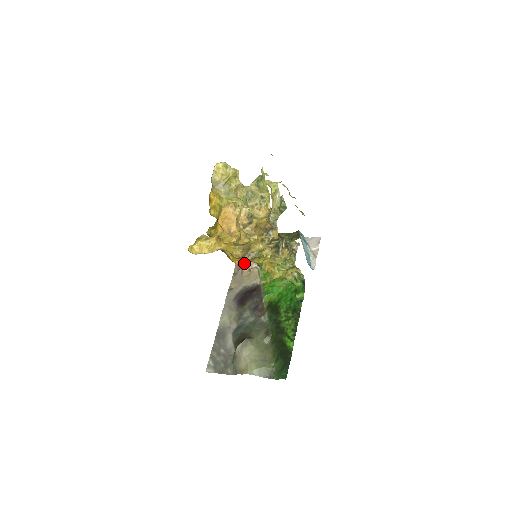
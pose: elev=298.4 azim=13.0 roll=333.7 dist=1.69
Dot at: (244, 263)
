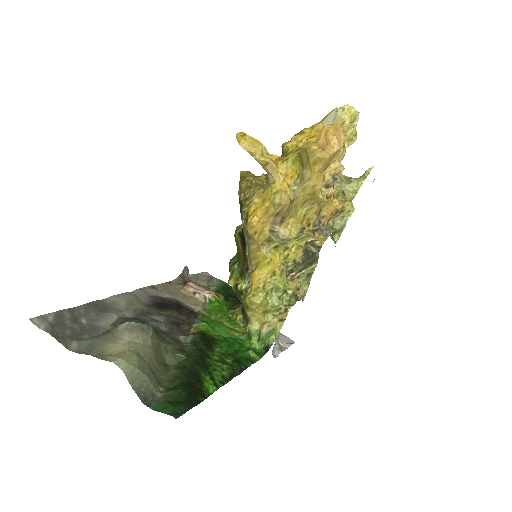
Dot at: (192, 283)
